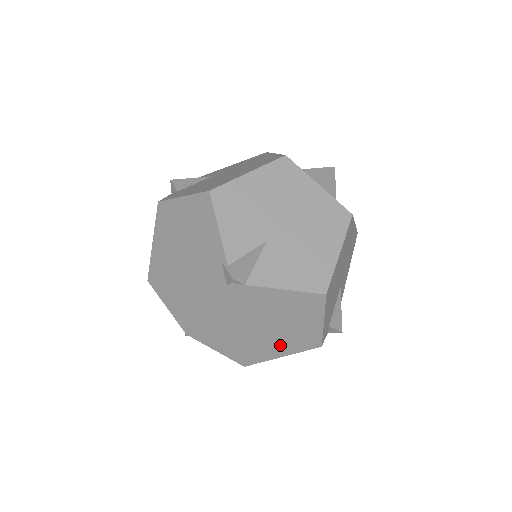
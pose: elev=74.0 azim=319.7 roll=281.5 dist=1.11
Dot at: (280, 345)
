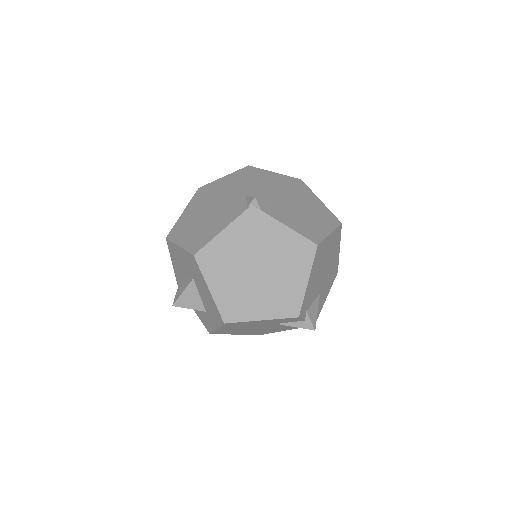
Dot at: (265, 301)
